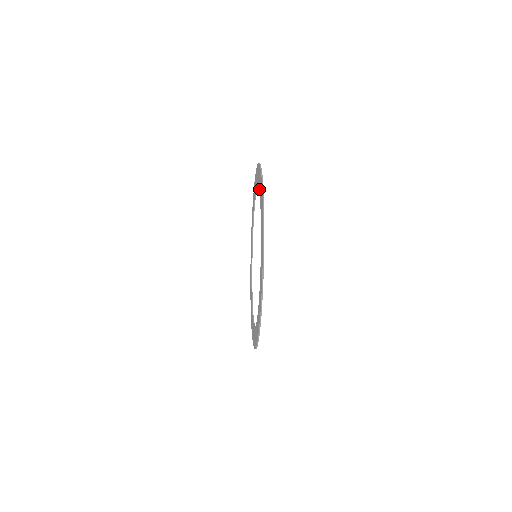
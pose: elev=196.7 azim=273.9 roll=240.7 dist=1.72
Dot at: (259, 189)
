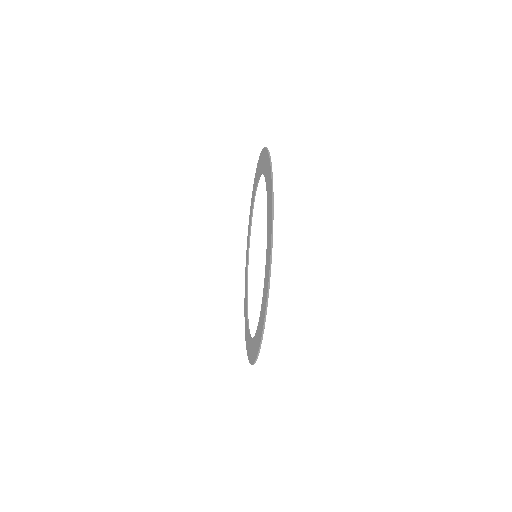
Dot at: (262, 170)
